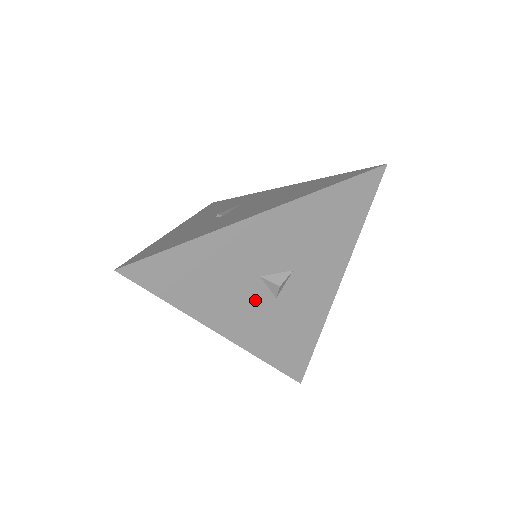
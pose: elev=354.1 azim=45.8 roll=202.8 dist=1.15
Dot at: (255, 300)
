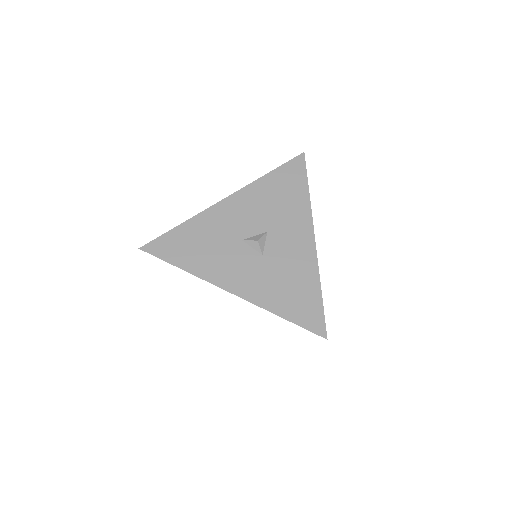
Dot at: (245, 259)
